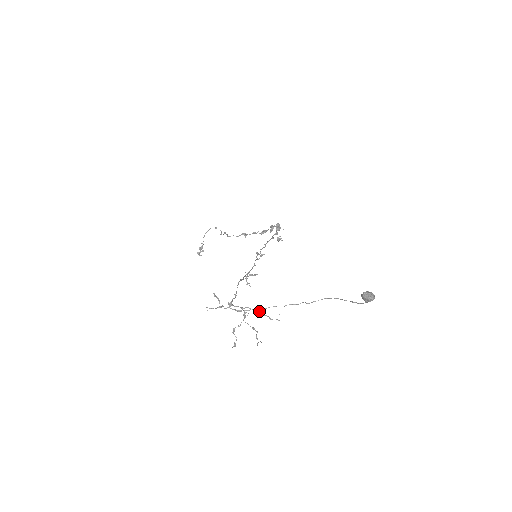
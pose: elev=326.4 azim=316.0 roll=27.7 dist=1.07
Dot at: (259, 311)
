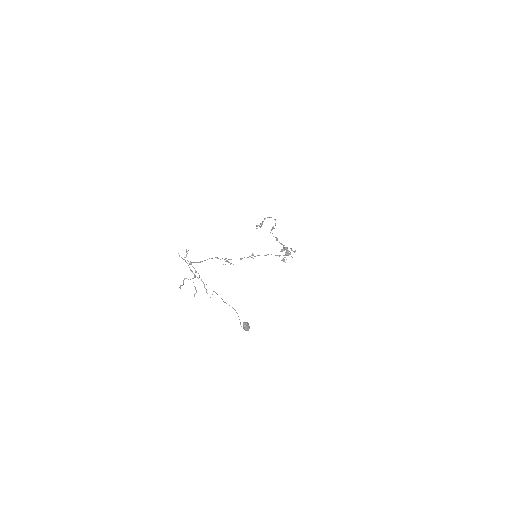
Dot at: occluded
